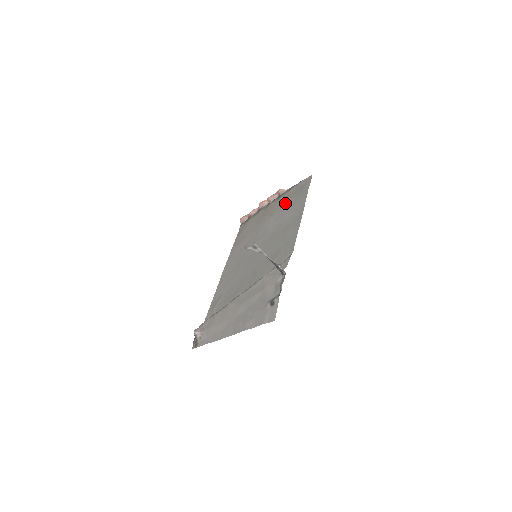
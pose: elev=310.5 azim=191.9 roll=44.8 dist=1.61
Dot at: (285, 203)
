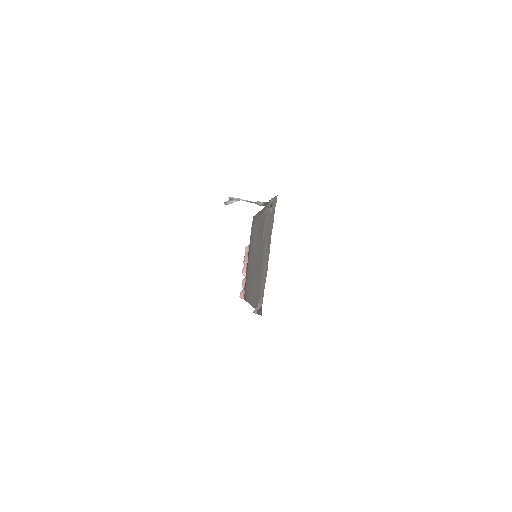
Dot at: (252, 241)
